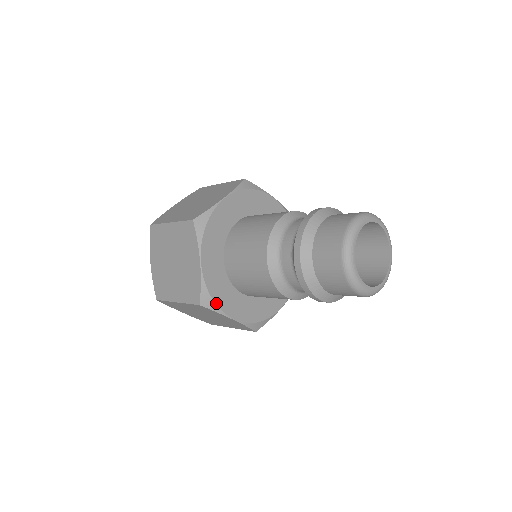
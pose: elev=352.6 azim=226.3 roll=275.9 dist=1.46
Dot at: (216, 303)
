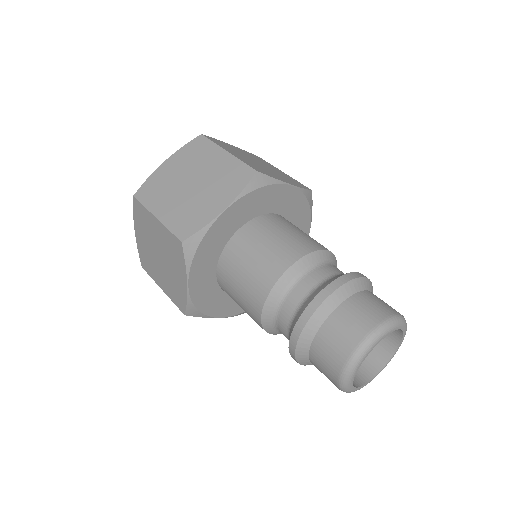
Dot at: (195, 256)
